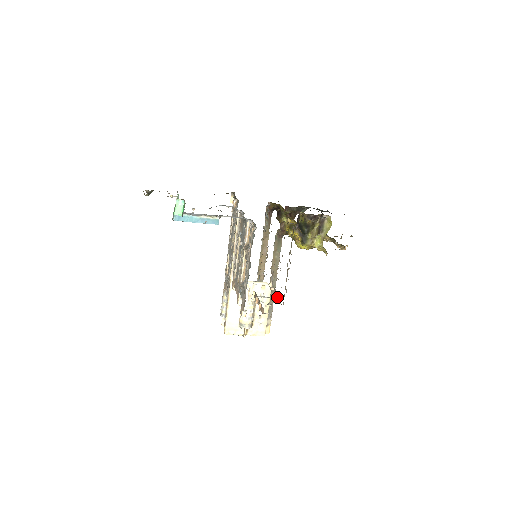
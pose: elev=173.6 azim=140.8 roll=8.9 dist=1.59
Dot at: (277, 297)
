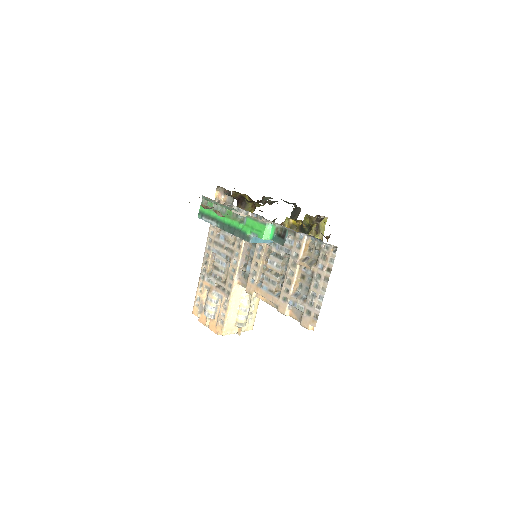
Dot at: occluded
